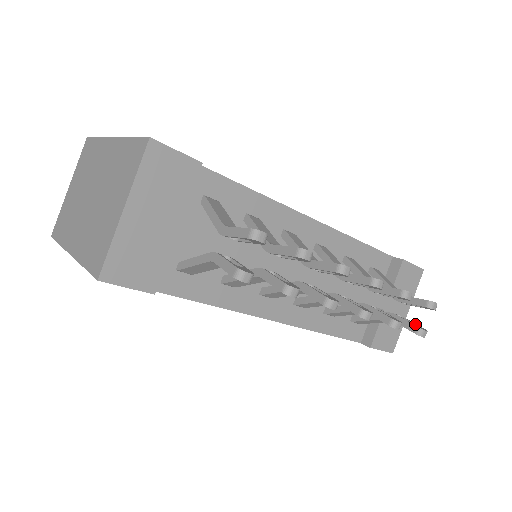
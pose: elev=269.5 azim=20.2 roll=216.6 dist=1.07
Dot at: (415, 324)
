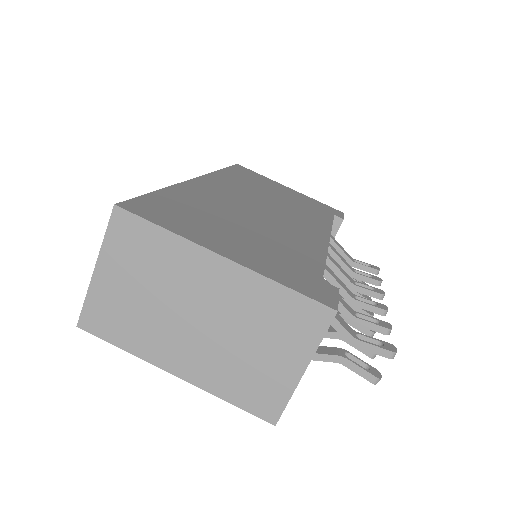
Dot at: occluded
